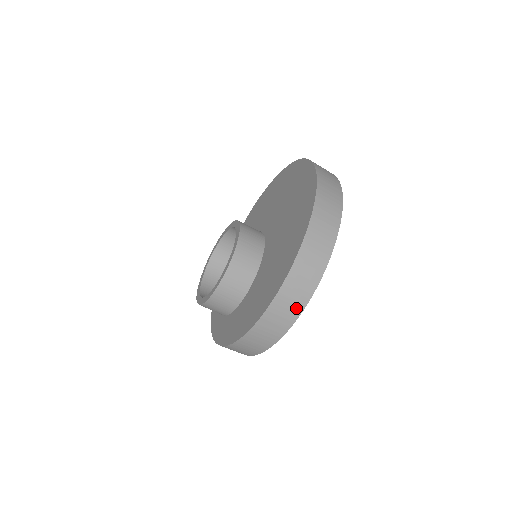
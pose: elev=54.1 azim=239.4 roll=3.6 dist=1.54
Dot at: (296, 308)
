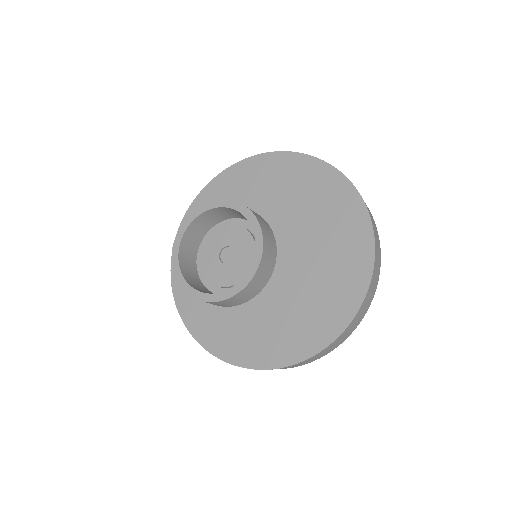
Dot at: (285, 368)
